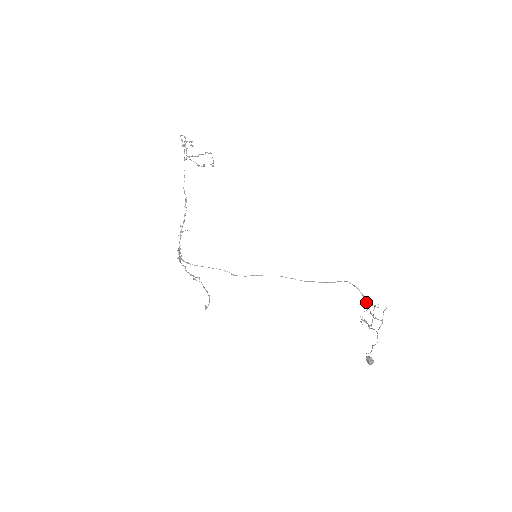
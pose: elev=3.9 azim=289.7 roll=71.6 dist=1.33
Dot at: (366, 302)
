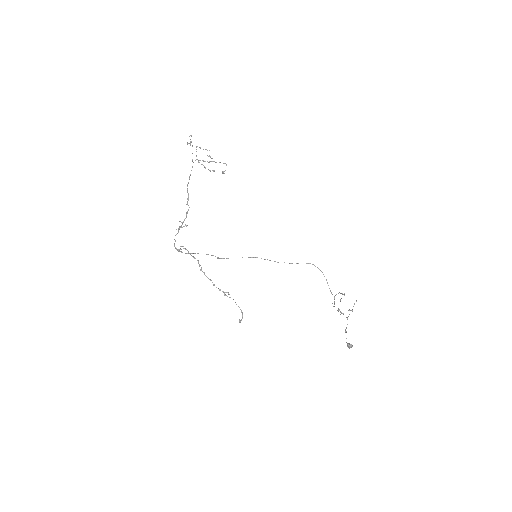
Dot at: (327, 282)
